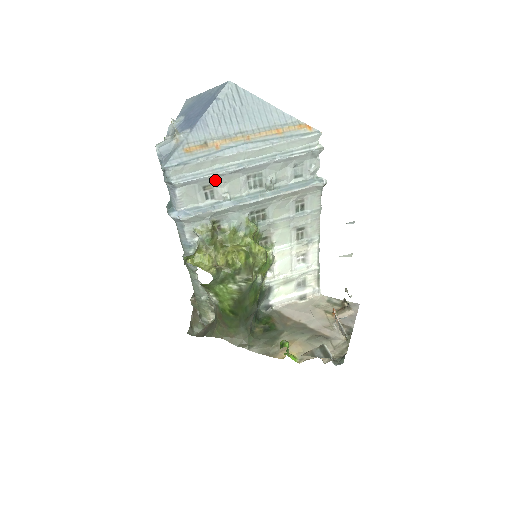
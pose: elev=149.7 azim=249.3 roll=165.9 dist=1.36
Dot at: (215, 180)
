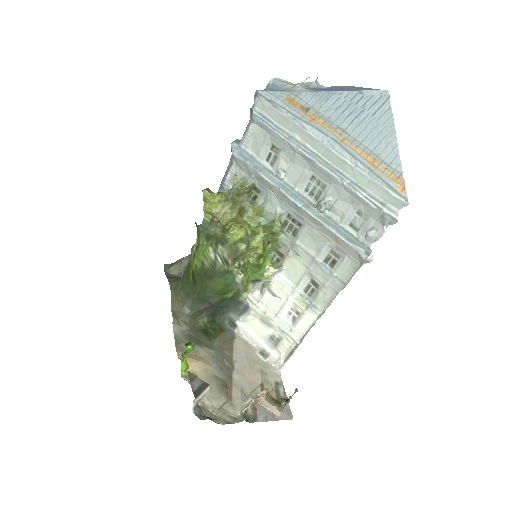
Dot at: (285, 148)
